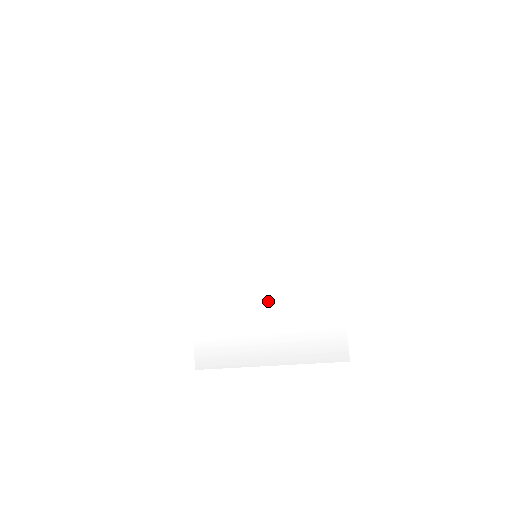
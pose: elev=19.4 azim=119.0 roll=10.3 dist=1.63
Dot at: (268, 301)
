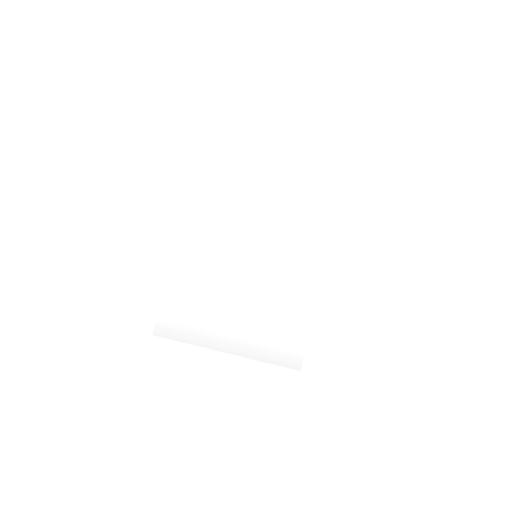
Dot at: (253, 299)
